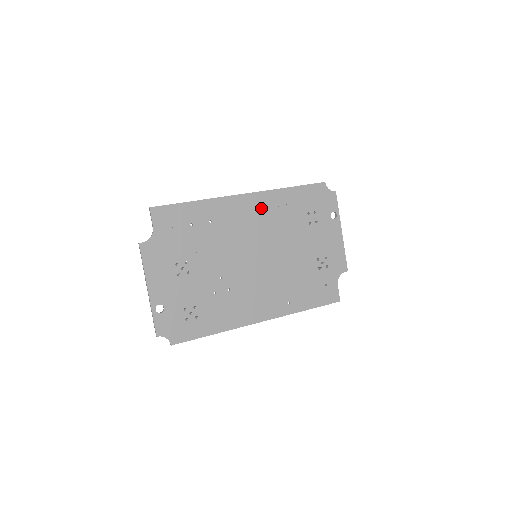
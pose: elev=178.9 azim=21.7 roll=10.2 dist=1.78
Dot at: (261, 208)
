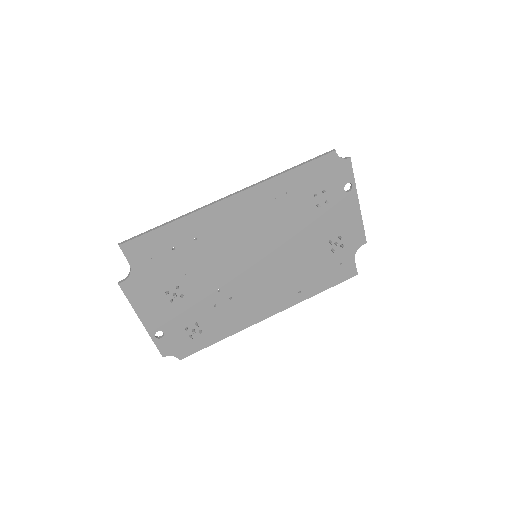
Dot at: (255, 206)
